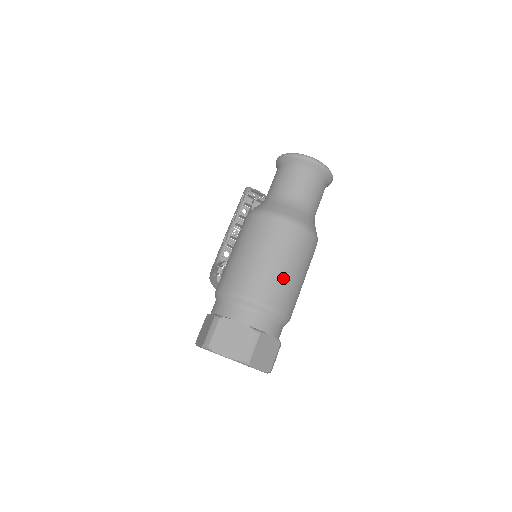
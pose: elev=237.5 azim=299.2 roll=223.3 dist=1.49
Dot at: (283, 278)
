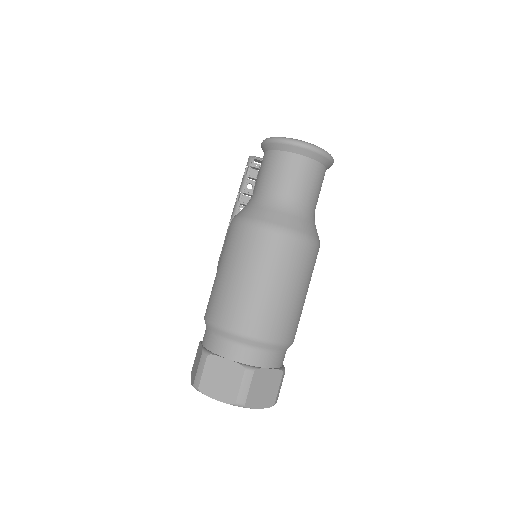
Dot at: (275, 303)
